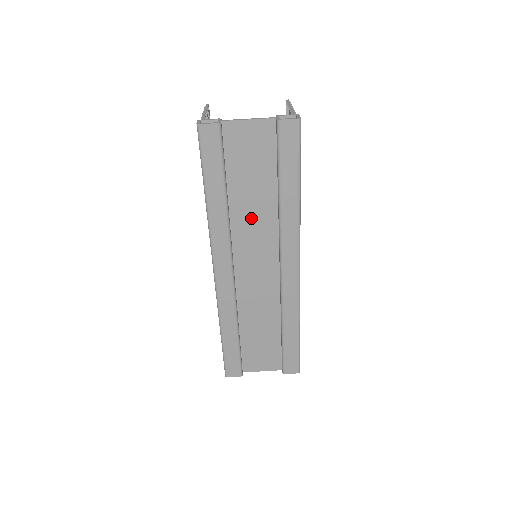
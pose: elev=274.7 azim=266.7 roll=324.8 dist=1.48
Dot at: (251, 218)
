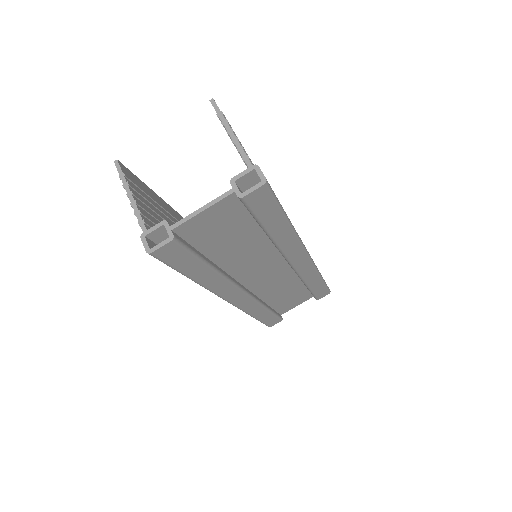
Dot at: (245, 258)
